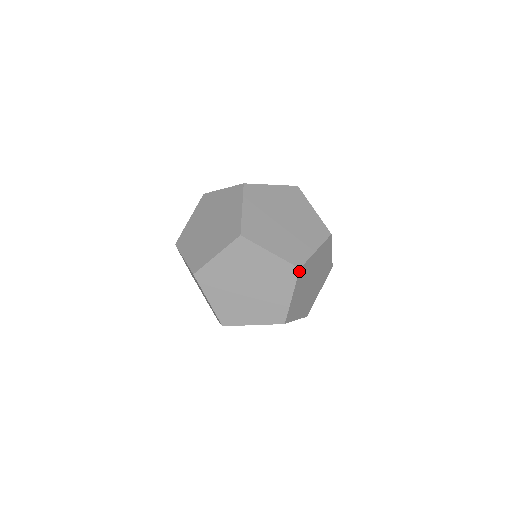
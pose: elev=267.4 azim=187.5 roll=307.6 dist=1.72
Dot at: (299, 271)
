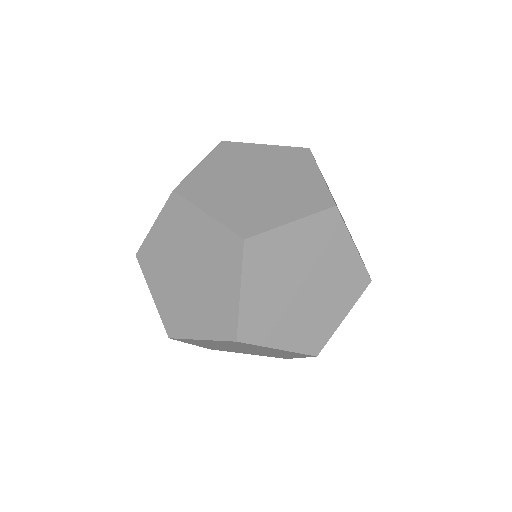
Dot at: (368, 284)
